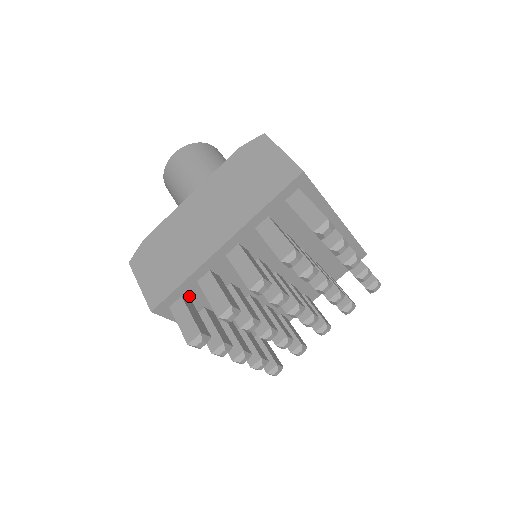
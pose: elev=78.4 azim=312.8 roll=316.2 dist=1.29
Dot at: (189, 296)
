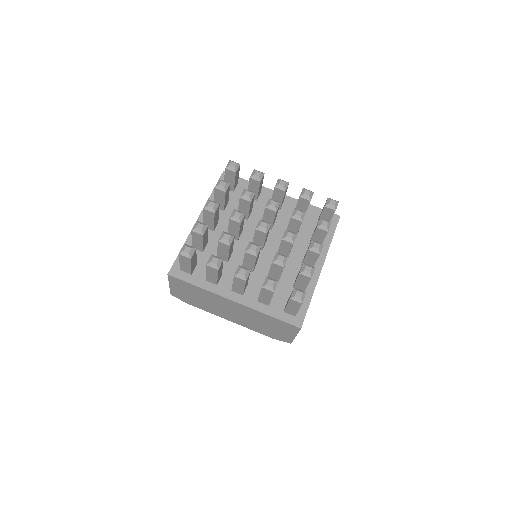
Dot at: occluded
